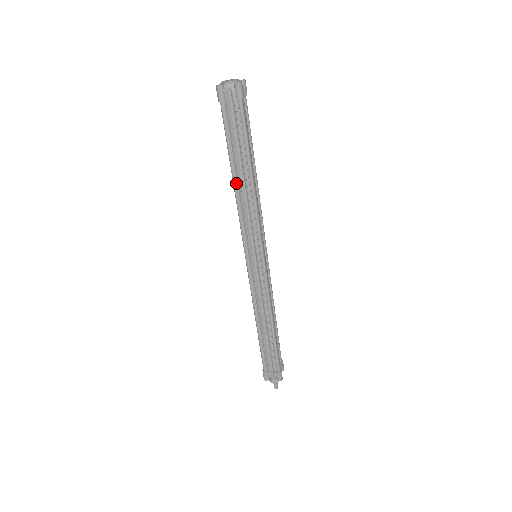
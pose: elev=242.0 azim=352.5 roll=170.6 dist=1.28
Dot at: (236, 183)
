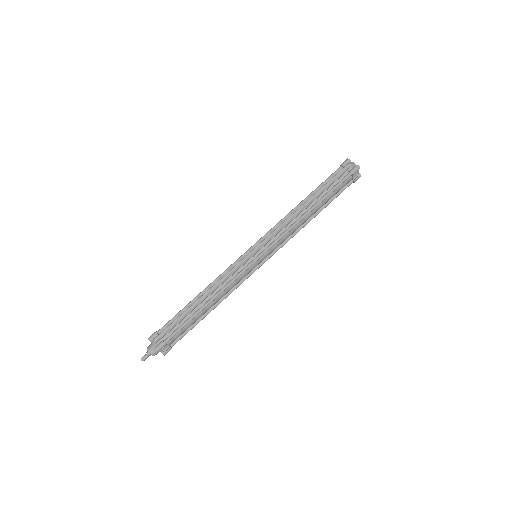
Dot at: (300, 205)
